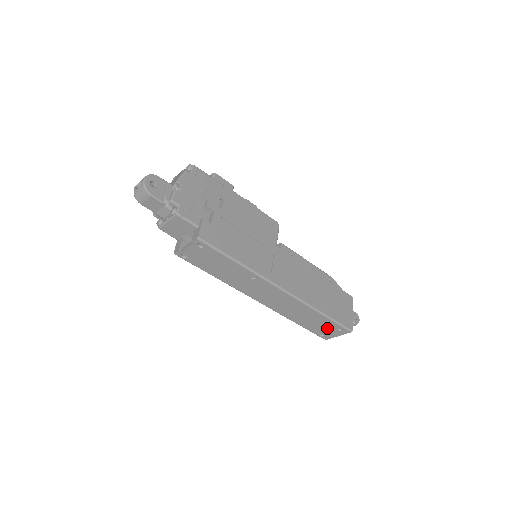
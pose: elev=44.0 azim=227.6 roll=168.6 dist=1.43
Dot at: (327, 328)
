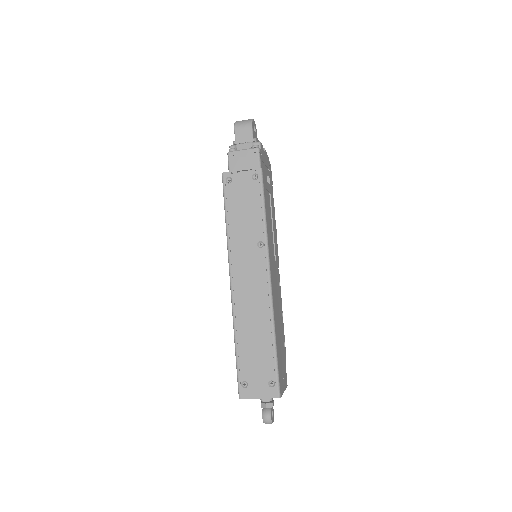
Dot at: (260, 374)
